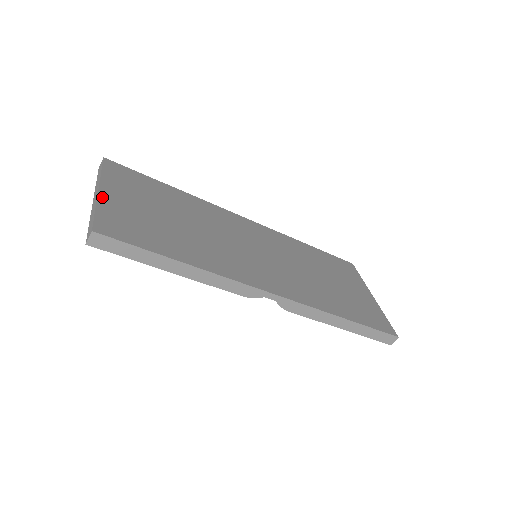
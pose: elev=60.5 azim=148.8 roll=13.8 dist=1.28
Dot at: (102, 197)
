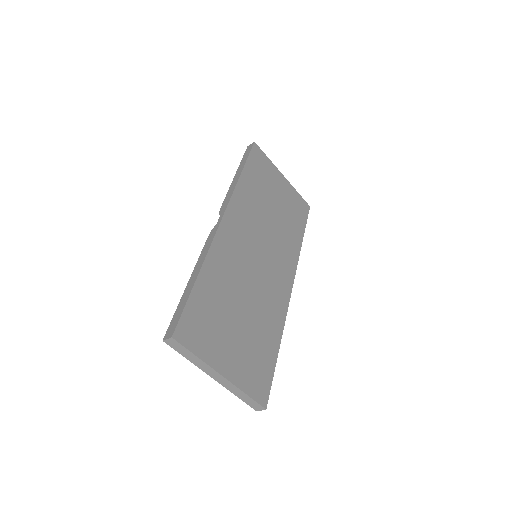
Dot at: (231, 379)
